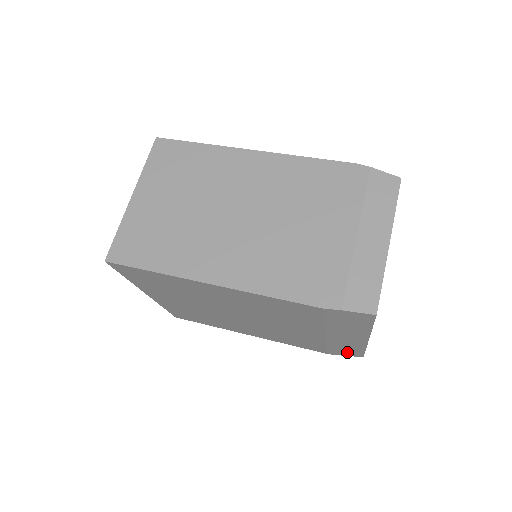
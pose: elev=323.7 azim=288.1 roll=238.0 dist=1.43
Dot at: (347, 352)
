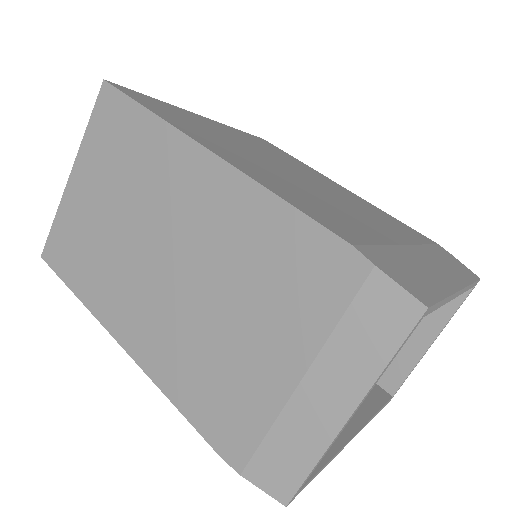
Dot at: occluded
